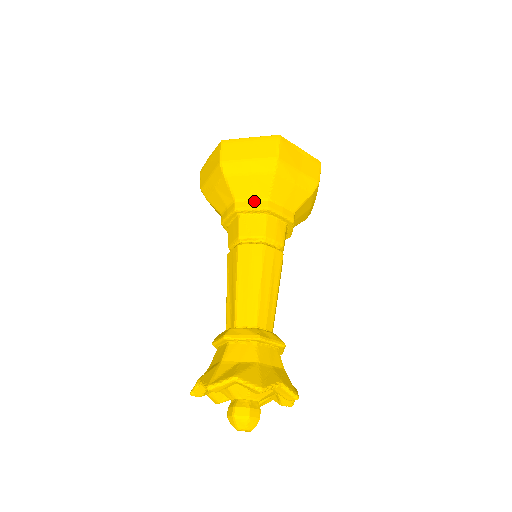
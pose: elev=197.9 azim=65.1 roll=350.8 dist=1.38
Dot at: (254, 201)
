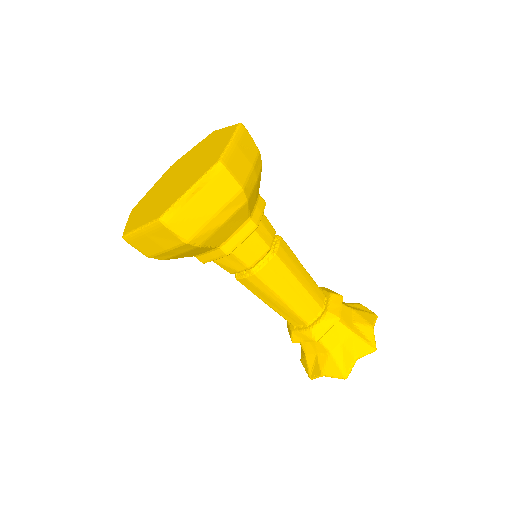
Dot at: (209, 253)
